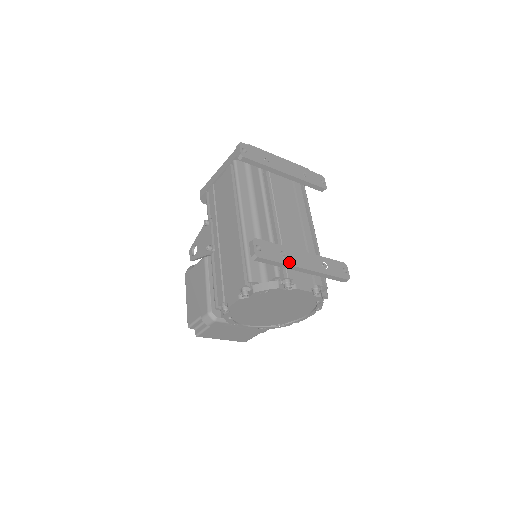
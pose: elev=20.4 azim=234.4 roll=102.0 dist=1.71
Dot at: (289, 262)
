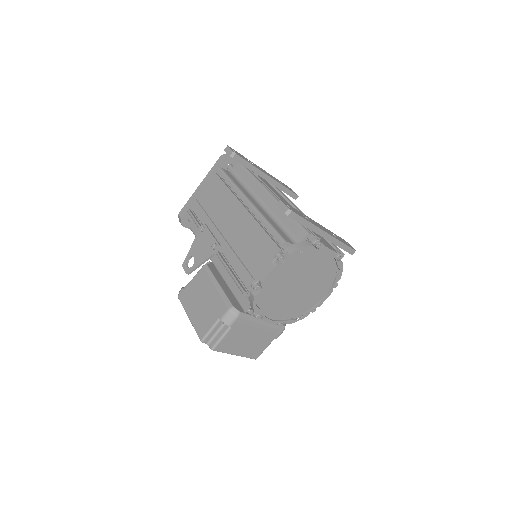
Dot at: (313, 223)
